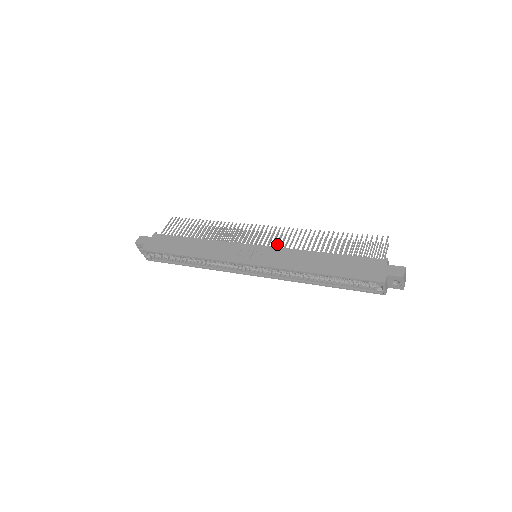
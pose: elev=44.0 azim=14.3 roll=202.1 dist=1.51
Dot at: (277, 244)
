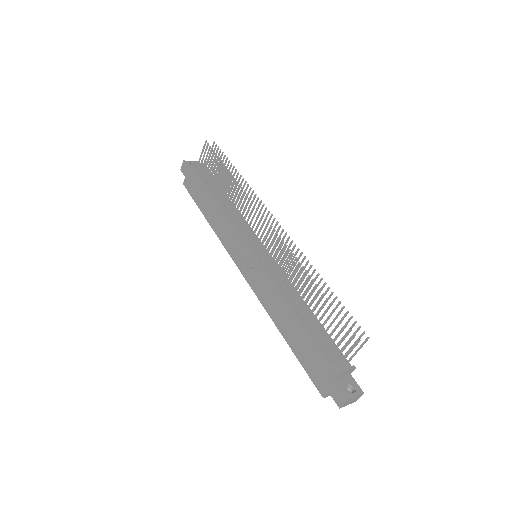
Dot at: (268, 260)
